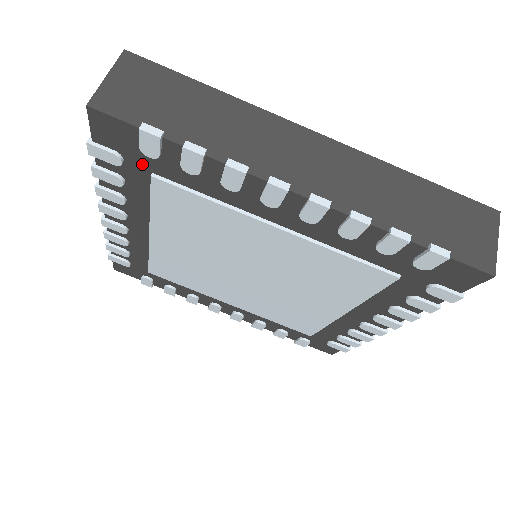
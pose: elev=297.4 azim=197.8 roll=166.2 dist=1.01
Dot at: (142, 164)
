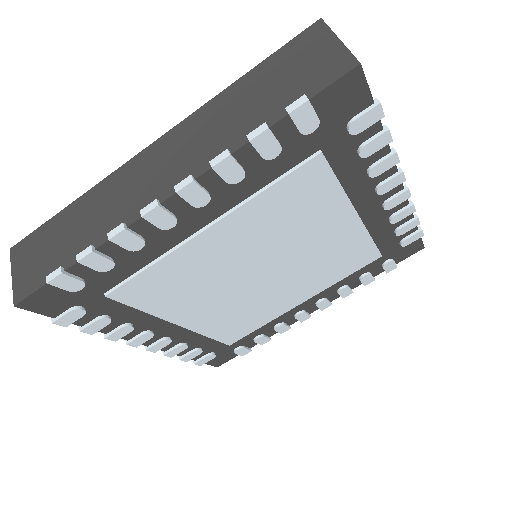
Dot at: (91, 296)
